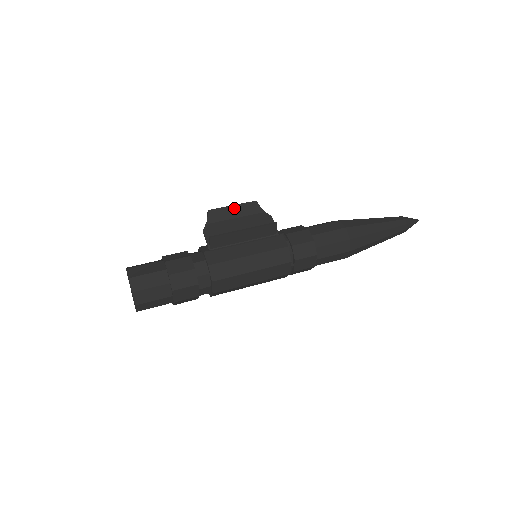
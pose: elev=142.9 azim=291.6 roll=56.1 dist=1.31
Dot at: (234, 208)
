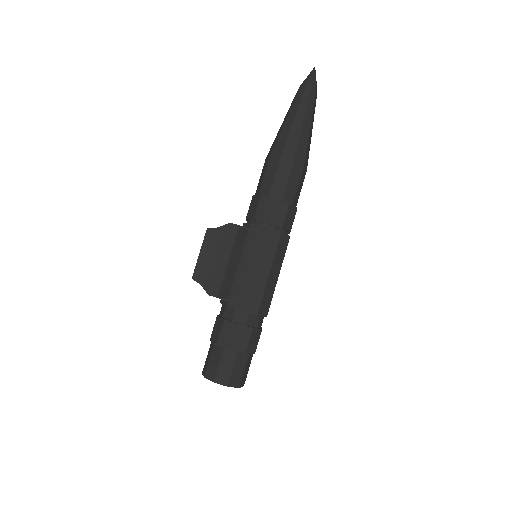
Dot at: (203, 253)
